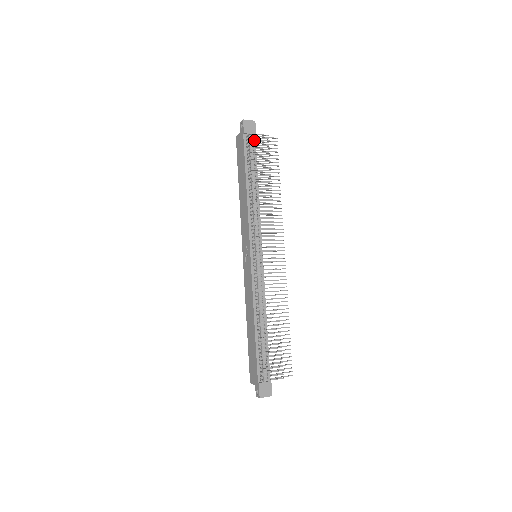
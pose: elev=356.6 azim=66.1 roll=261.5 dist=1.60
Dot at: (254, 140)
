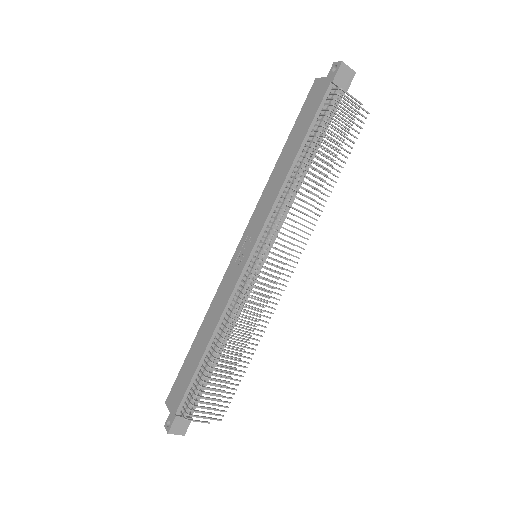
Dot at: (340, 99)
